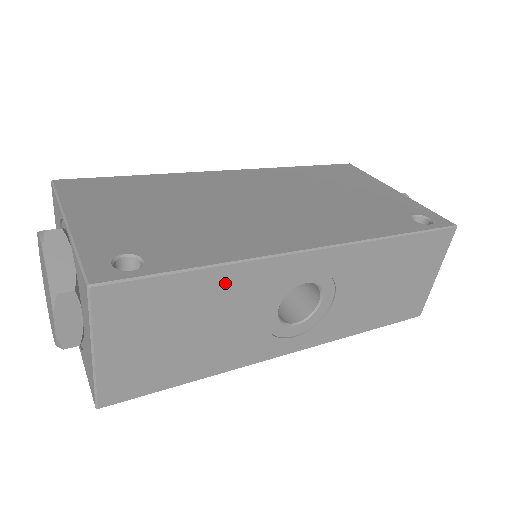
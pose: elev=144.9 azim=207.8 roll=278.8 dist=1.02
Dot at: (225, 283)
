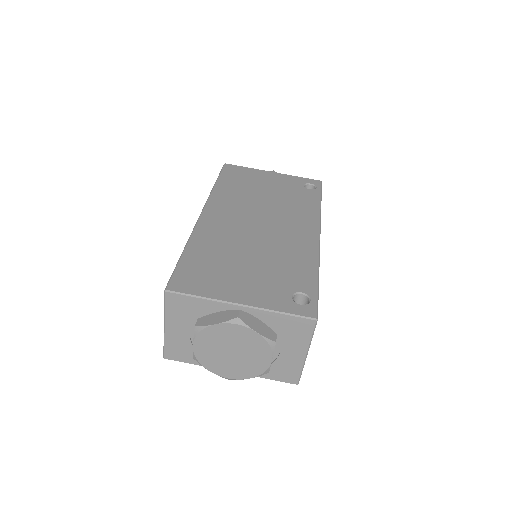
Dot at: occluded
